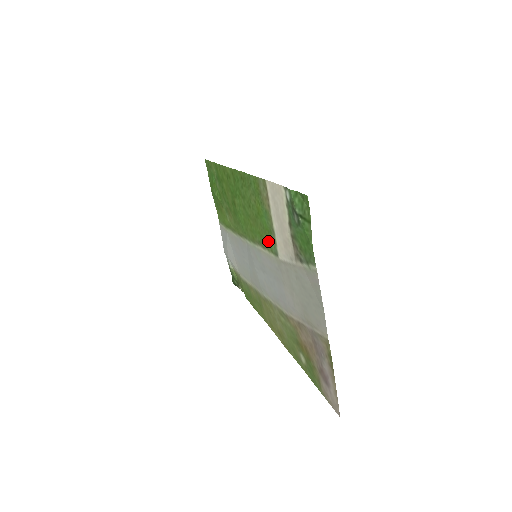
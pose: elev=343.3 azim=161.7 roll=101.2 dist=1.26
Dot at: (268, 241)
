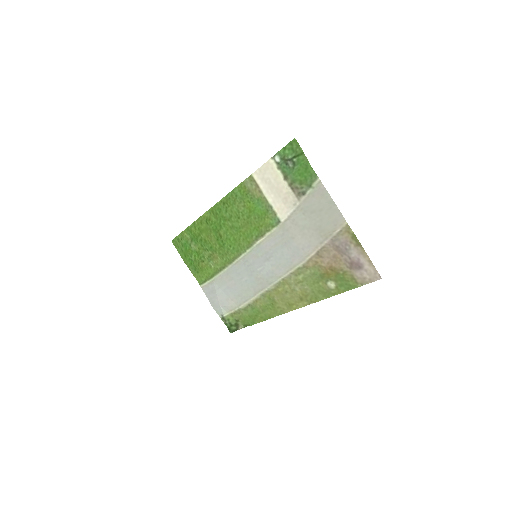
Dot at: (267, 222)
